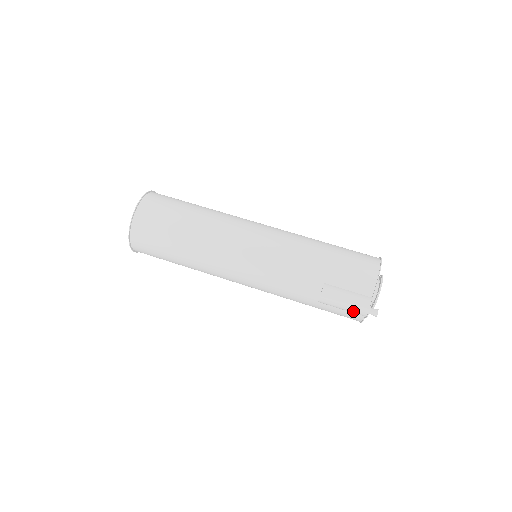
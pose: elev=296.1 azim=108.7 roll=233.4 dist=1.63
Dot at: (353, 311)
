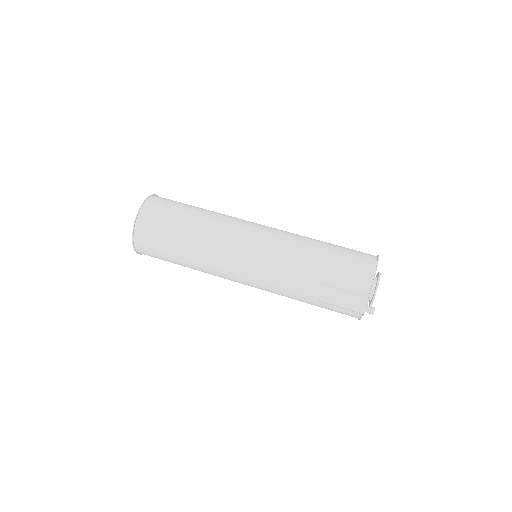
Dot at: (350, 309)
